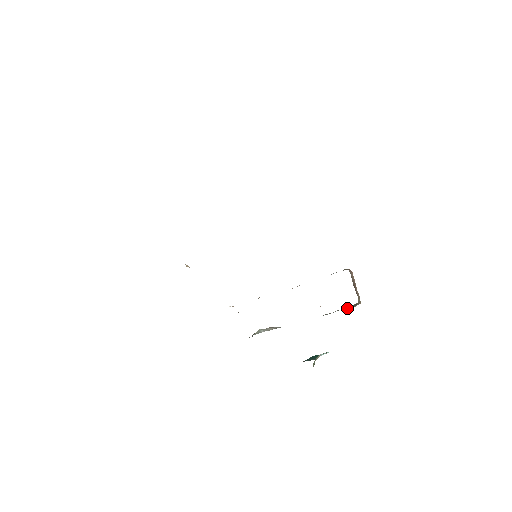
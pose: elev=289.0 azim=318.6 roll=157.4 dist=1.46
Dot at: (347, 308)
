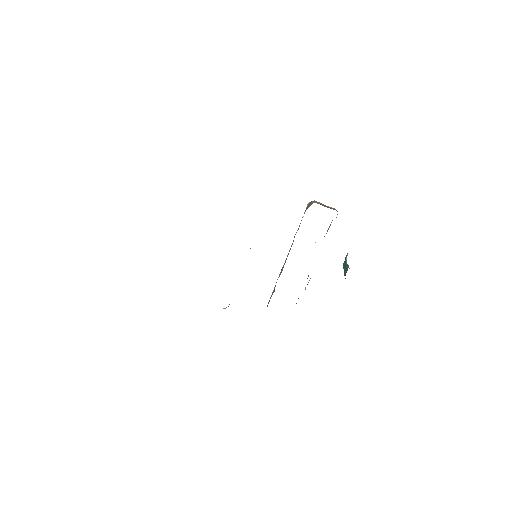
Dot at: occluded
